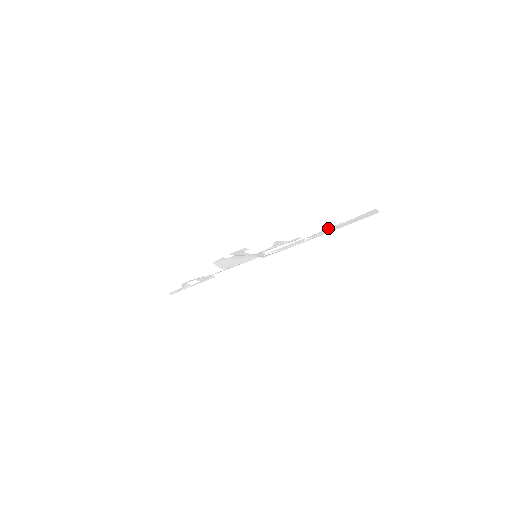
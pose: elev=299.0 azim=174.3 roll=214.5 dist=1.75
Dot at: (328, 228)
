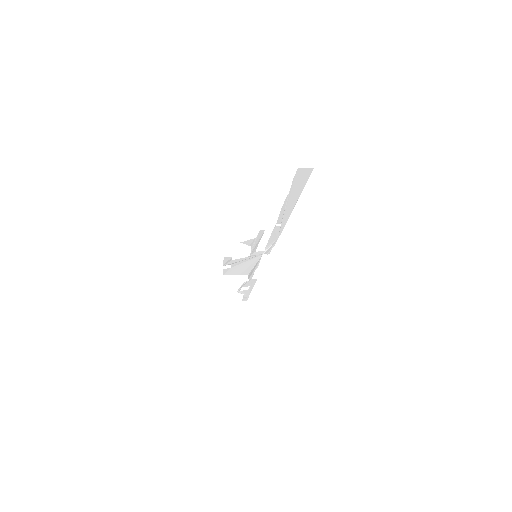
Dot at: (281, 208)
